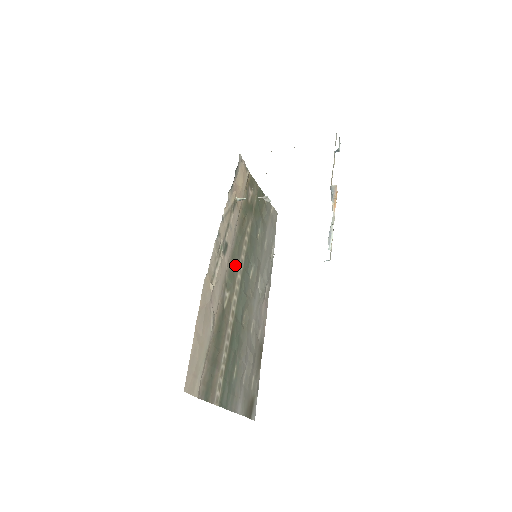
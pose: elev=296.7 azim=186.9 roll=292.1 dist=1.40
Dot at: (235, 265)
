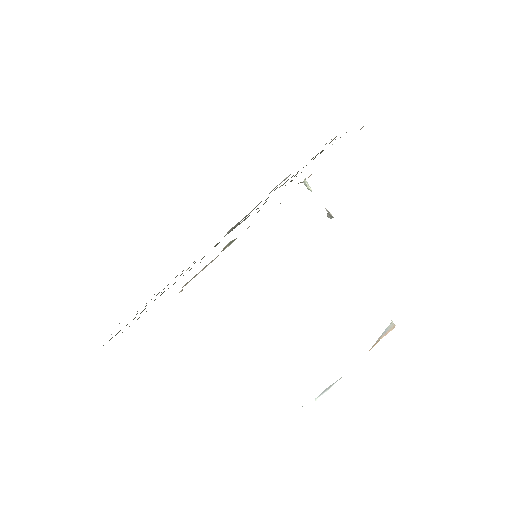
Dot at: occluded
